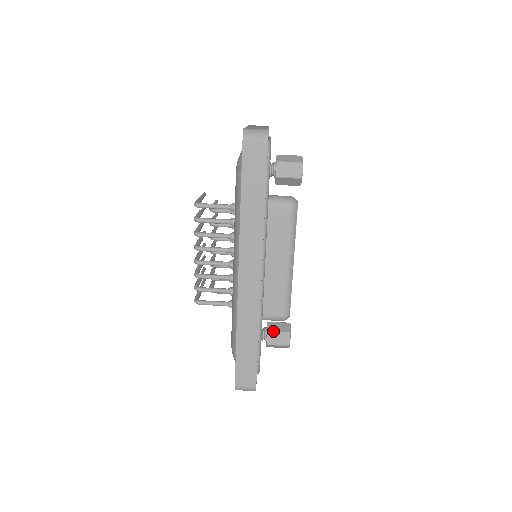
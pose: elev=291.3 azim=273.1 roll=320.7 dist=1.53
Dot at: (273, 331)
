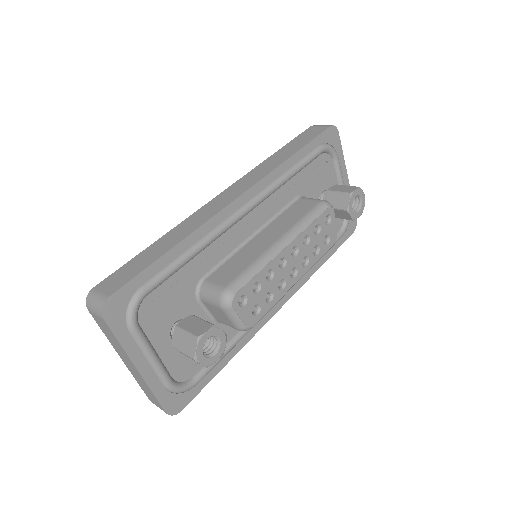
Dot at: (198, 317)
